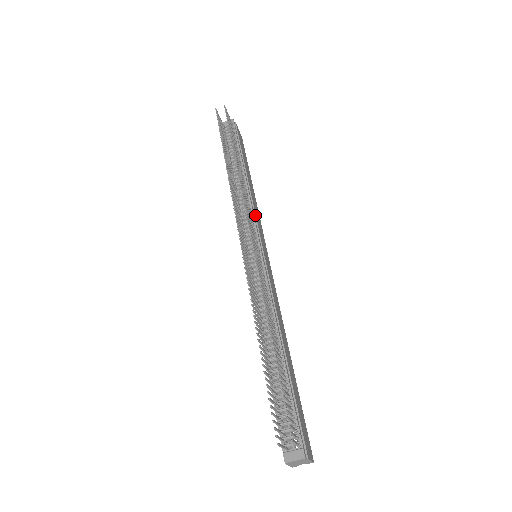
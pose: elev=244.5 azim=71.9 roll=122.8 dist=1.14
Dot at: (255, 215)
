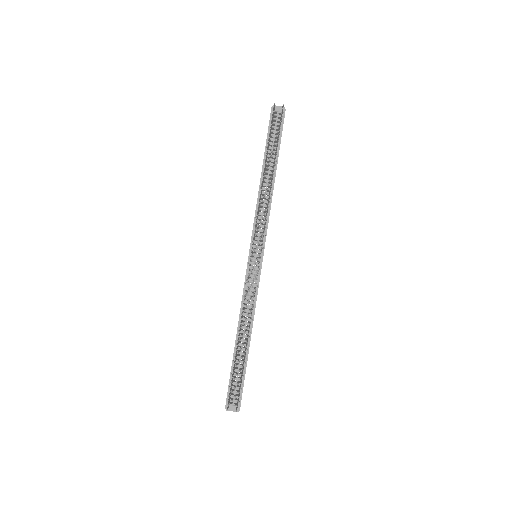
Dot at: (268, 221)
